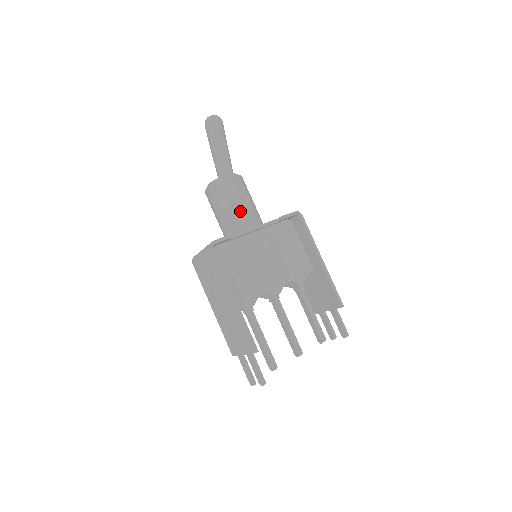
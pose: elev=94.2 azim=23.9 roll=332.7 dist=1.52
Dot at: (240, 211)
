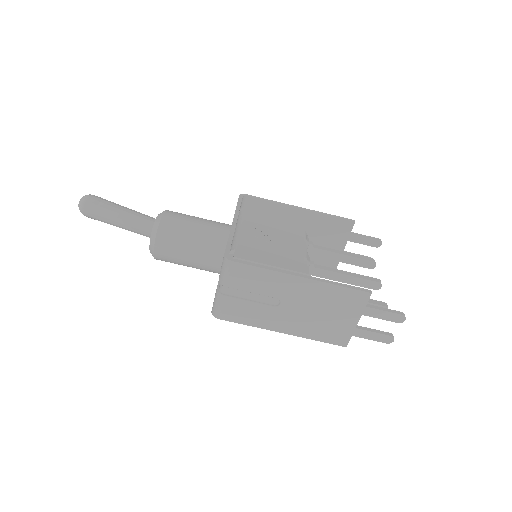
Dot at: (205, 228)
